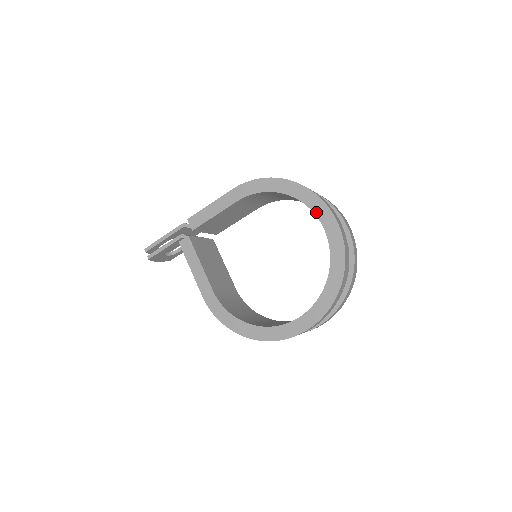
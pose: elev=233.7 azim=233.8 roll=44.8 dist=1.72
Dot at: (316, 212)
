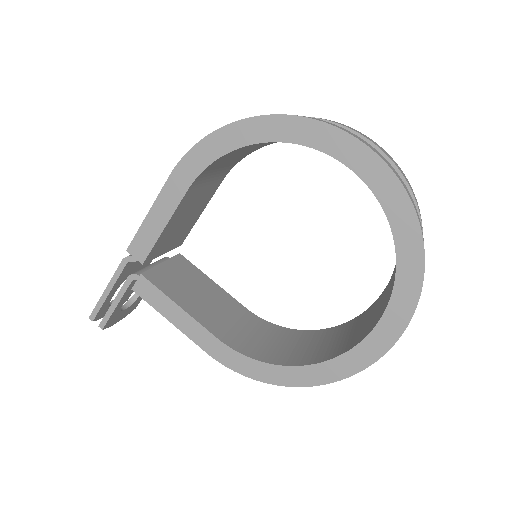
Dot at: (327, 150)
